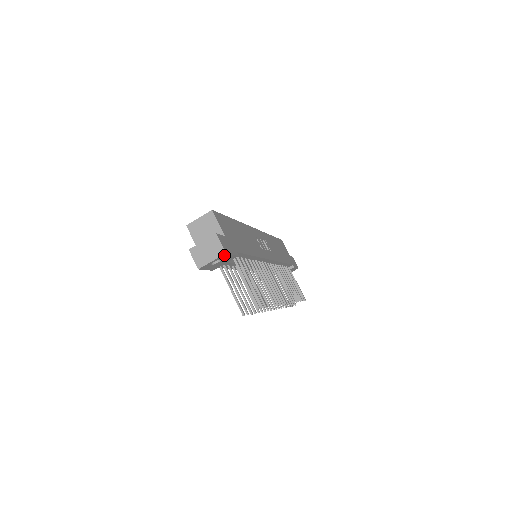
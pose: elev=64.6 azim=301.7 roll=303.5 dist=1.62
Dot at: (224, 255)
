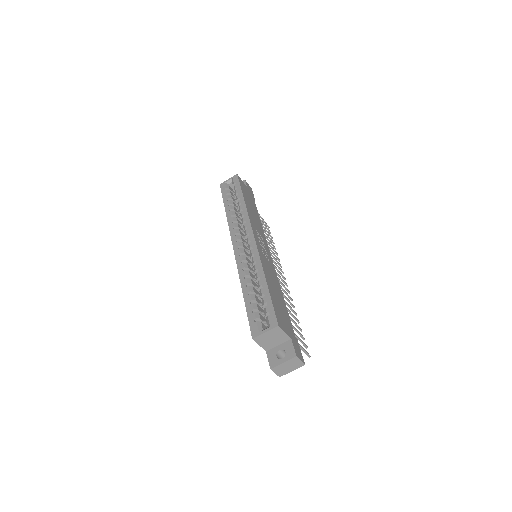
Dot at: (301, 363)
